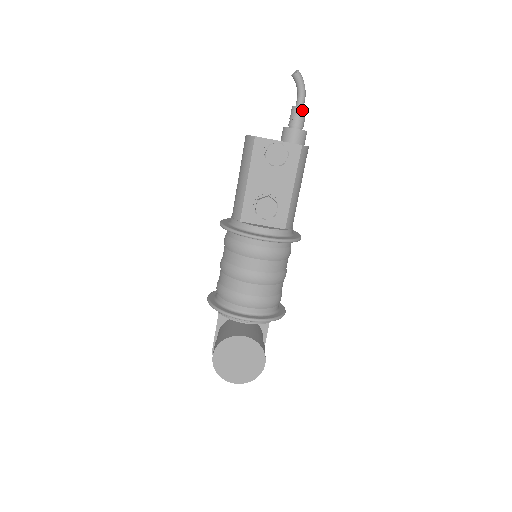
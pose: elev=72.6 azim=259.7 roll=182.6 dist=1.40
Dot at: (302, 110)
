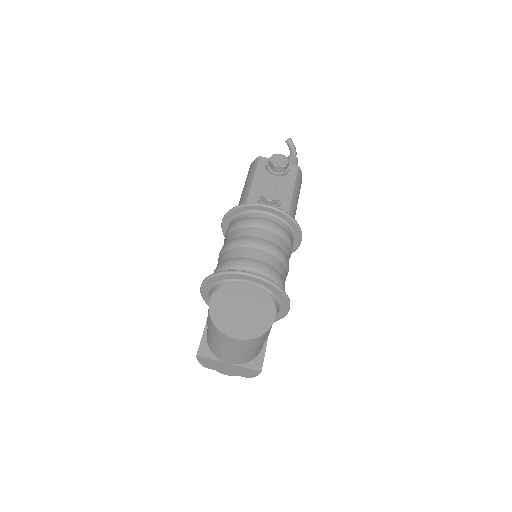
Dot at: (295, 157)
